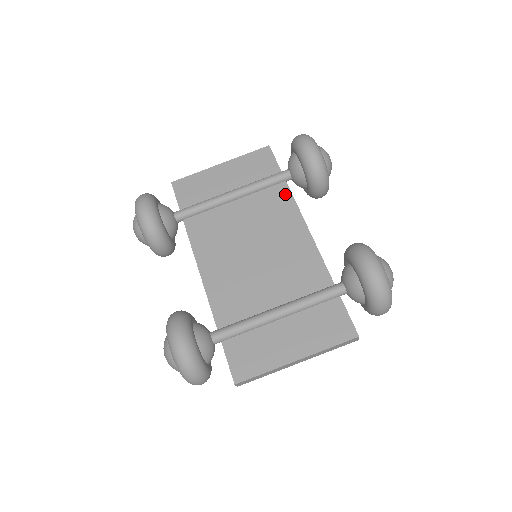
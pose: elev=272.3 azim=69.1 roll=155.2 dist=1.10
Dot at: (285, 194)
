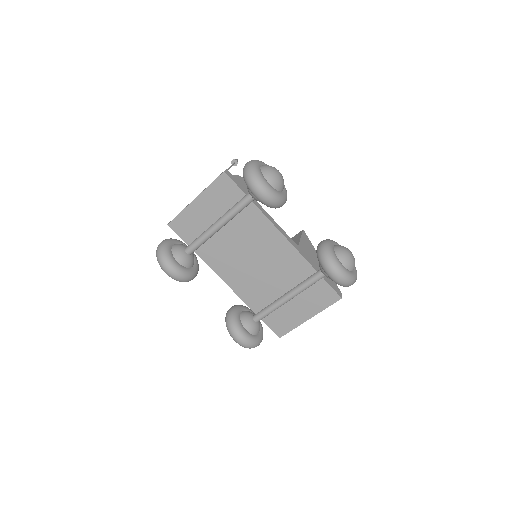
Dot at: (257, 214)
